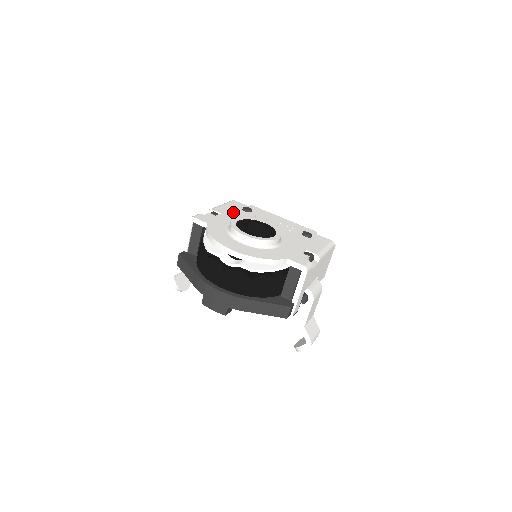
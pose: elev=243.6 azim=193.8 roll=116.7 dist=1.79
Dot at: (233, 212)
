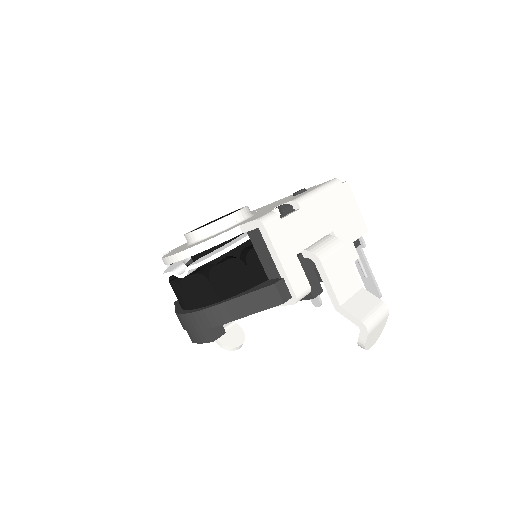
Dot at: occluded
